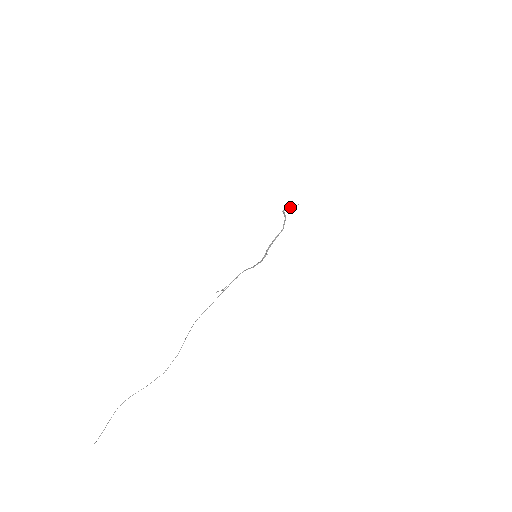
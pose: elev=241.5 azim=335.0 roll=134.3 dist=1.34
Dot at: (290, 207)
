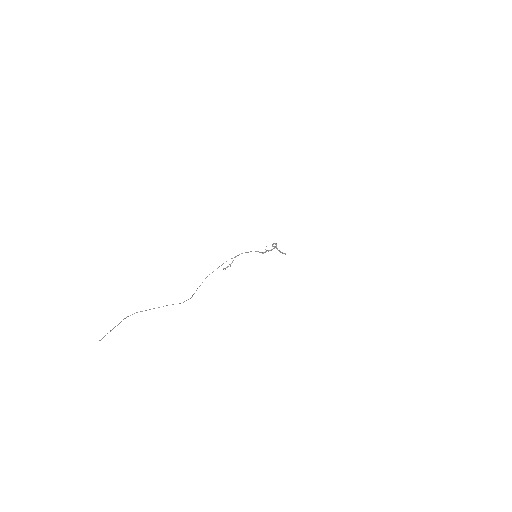
Dot at: occluded
